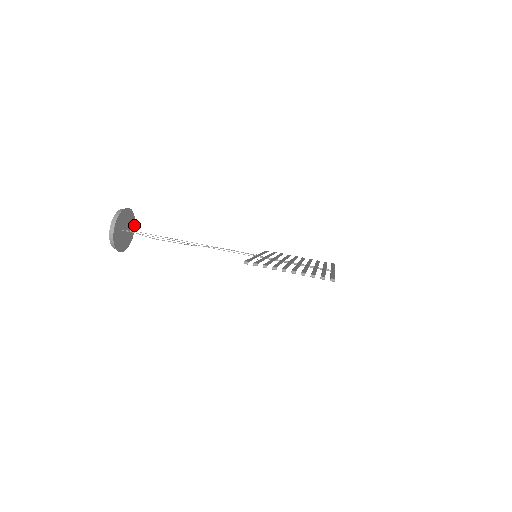
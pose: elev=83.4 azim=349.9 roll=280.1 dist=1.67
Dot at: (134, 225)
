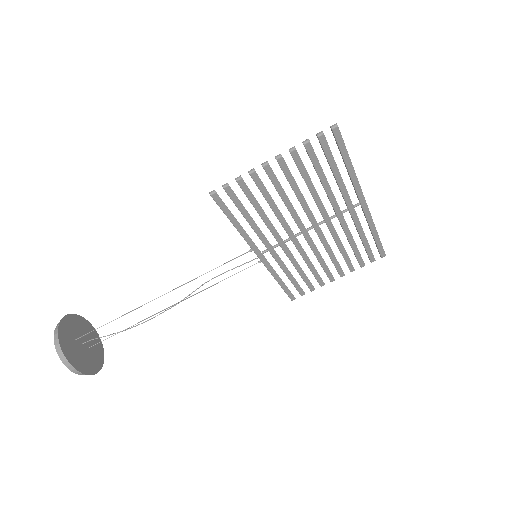
Dot at: (102, 350)
